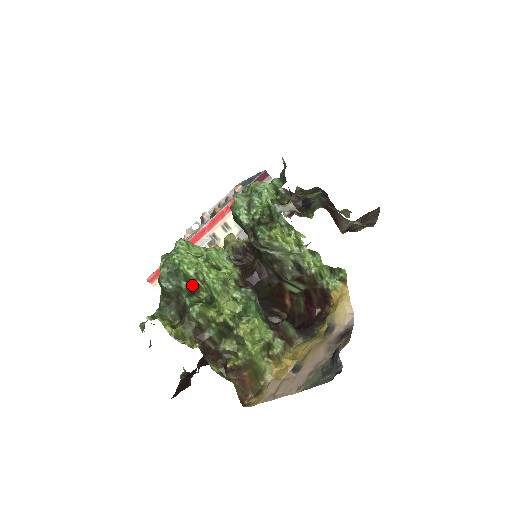
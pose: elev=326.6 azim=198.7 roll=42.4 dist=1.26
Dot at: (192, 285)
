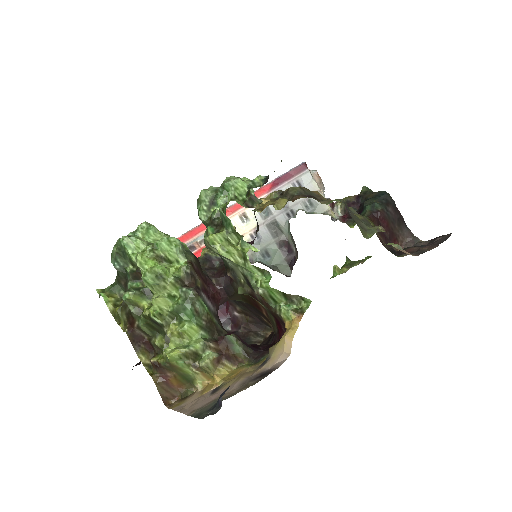
Dot at: (136, 271)
